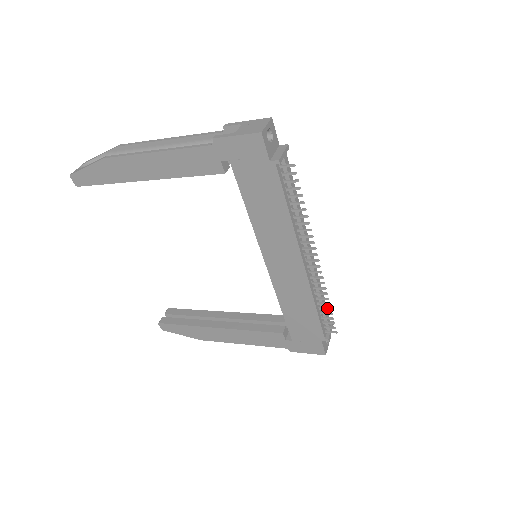
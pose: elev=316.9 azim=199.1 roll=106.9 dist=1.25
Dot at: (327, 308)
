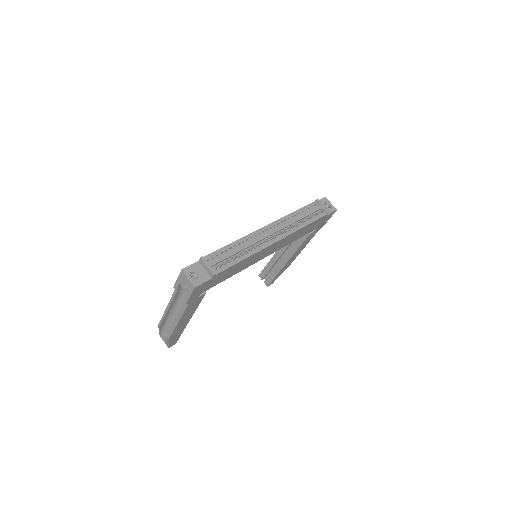
Dot at: (308, 218)
